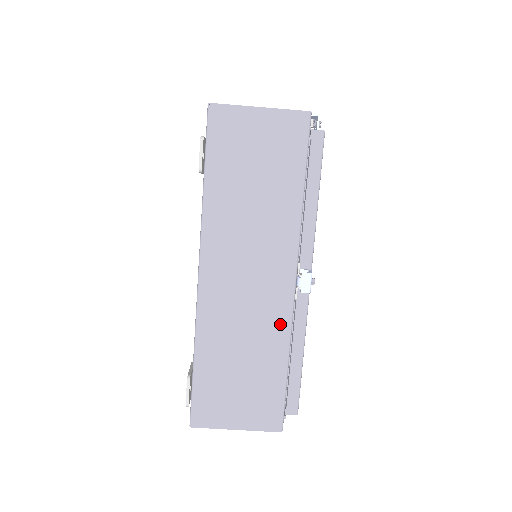
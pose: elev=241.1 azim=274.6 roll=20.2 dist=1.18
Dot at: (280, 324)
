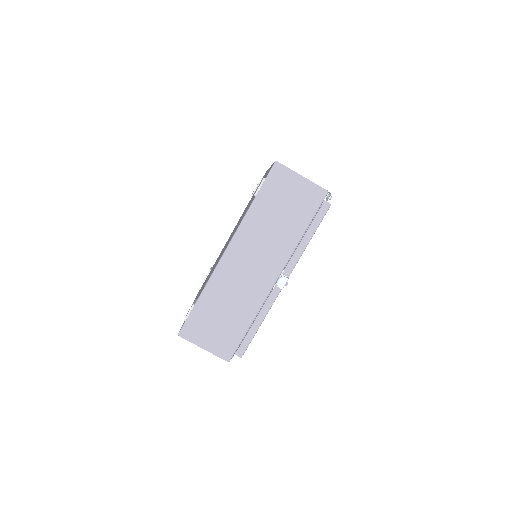
Dot at: (257, 299)
